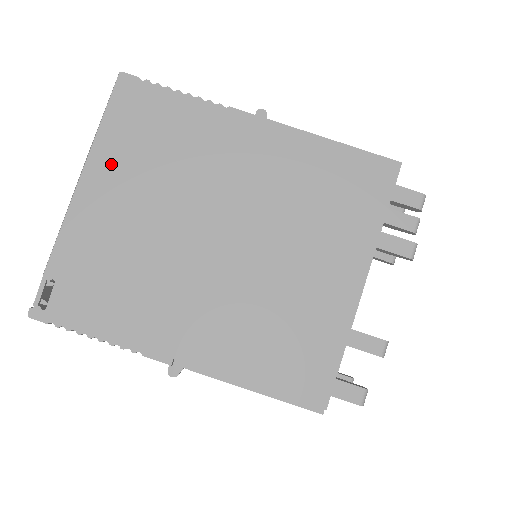
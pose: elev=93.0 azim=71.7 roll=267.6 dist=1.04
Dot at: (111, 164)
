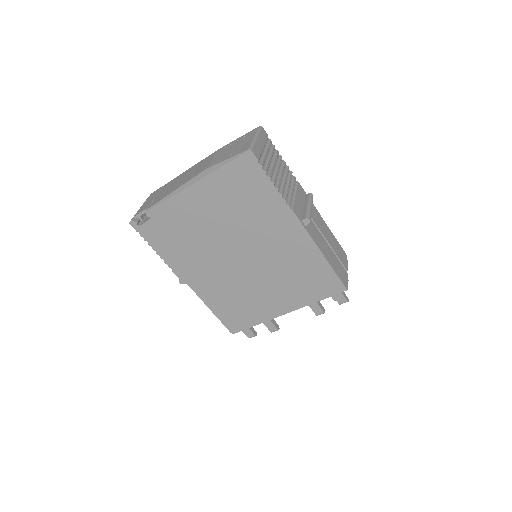
Dot at: (212, 191)
